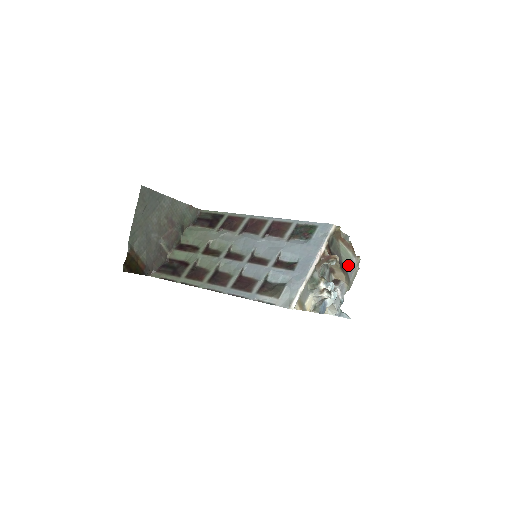
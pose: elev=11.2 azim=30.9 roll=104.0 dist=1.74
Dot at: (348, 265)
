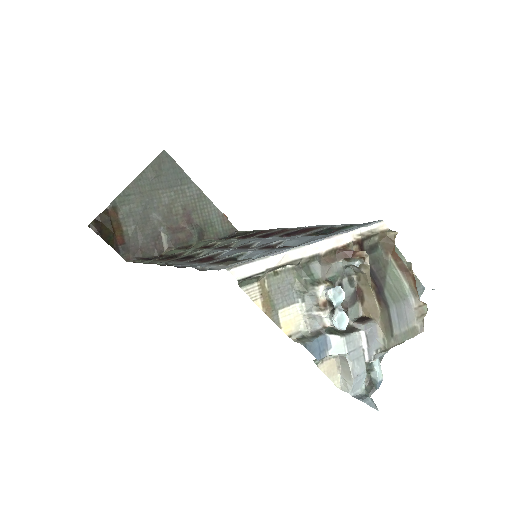
Dot at: (395, 300)
